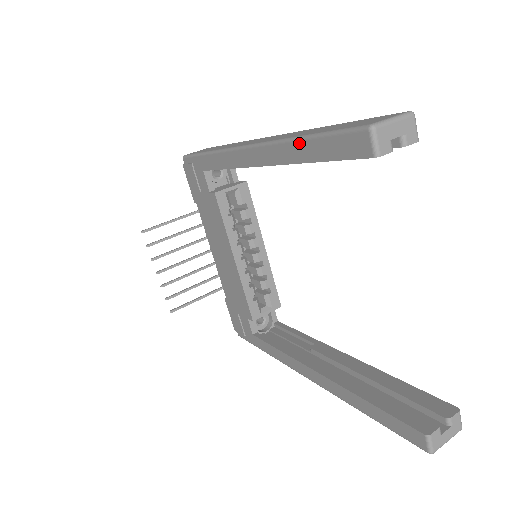
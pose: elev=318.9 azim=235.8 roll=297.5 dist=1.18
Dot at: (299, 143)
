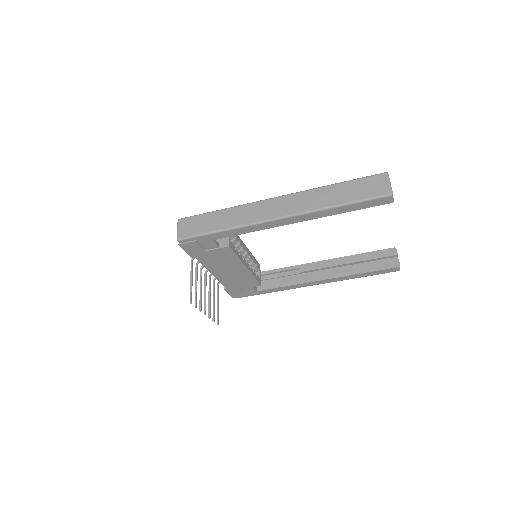
Dot at: (337, 208)
